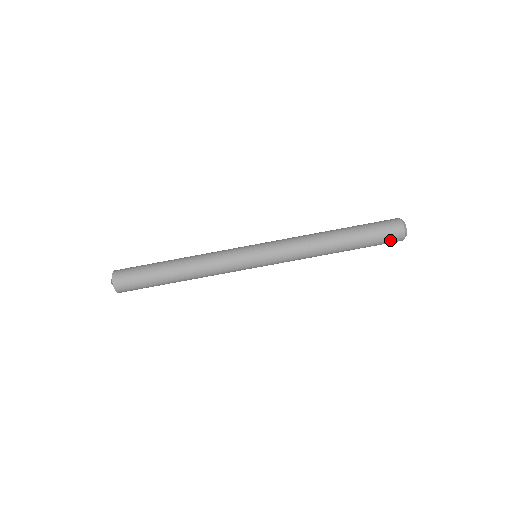
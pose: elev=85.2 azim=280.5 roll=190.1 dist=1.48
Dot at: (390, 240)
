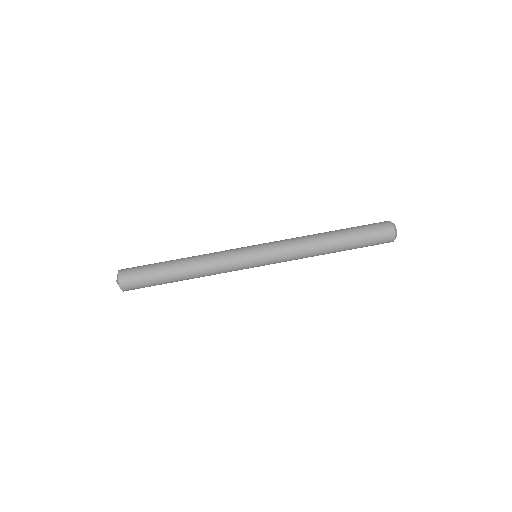
Dot at: (381, 242)
